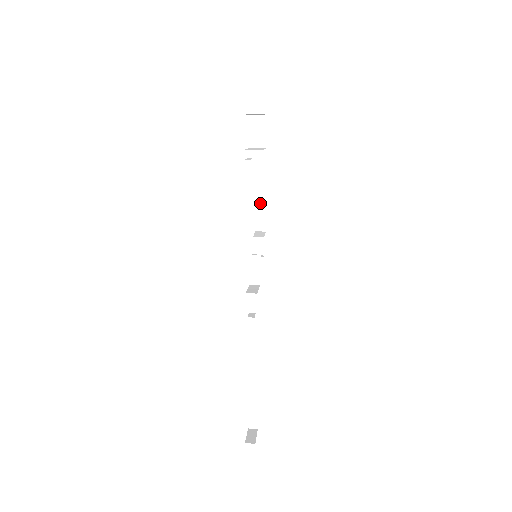
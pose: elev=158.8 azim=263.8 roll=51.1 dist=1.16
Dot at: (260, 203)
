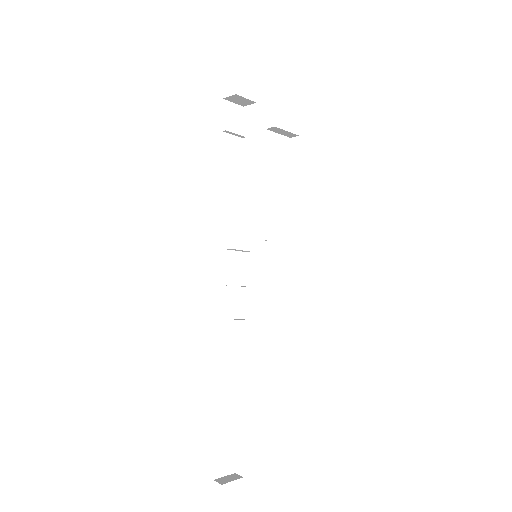
Dot at: (288, 212)
